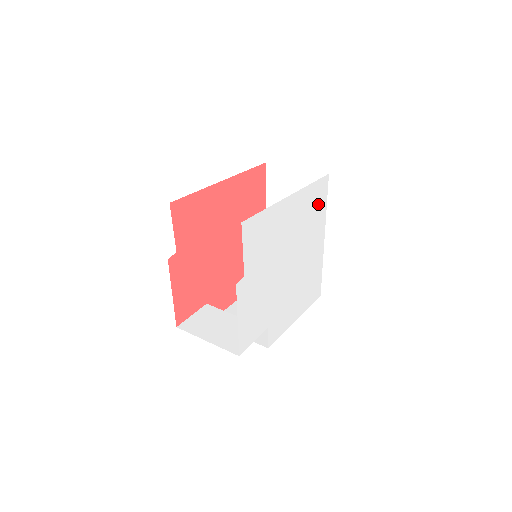
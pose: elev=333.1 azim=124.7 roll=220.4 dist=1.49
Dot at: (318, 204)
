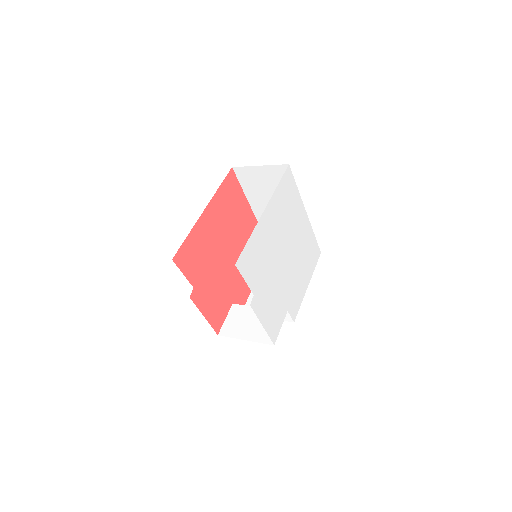
Dot at: (290, 194)
